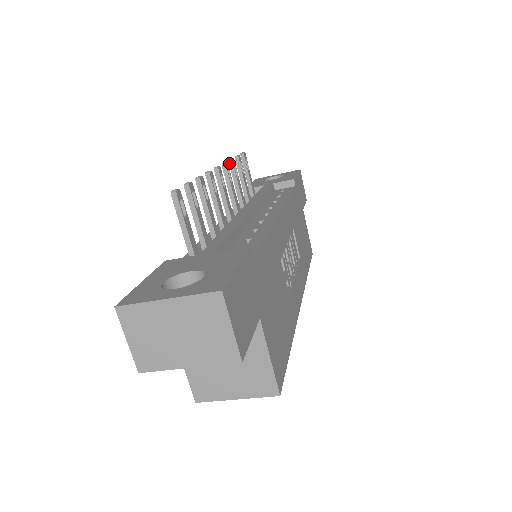
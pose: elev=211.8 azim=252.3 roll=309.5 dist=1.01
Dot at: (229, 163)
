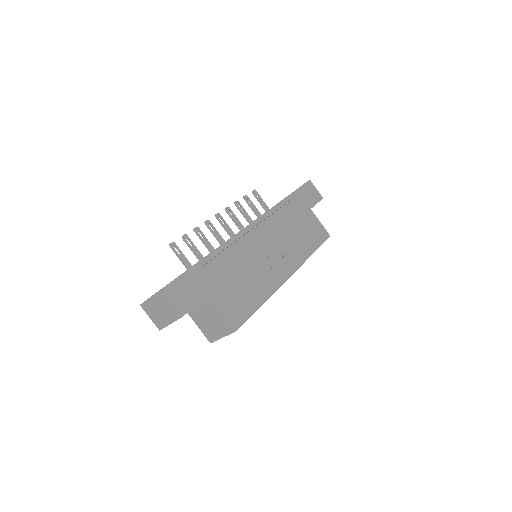
Dot at: (235, 205)
